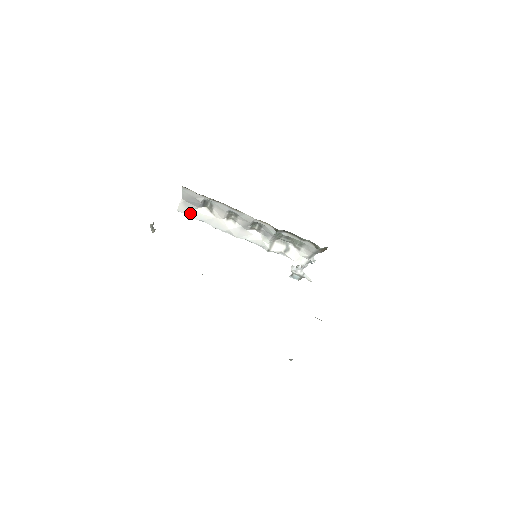
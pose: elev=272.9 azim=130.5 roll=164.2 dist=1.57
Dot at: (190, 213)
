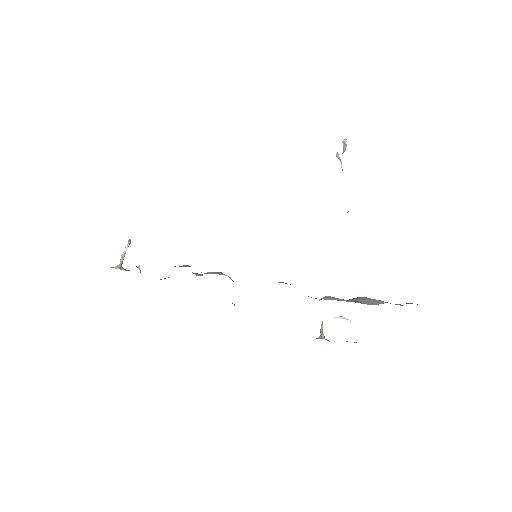
Dot at: occluded
